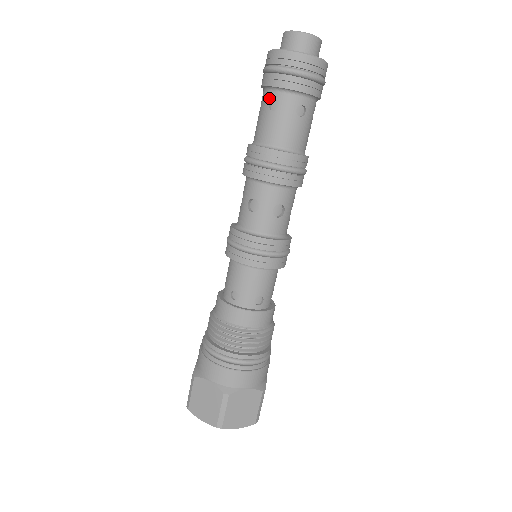
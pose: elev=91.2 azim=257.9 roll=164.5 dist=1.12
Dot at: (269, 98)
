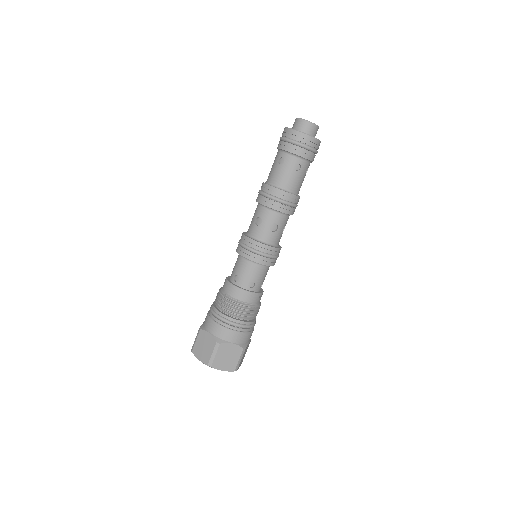
Dot at: (279, 156)
